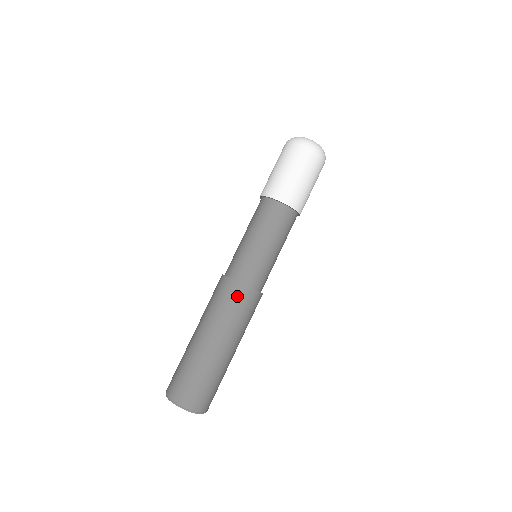
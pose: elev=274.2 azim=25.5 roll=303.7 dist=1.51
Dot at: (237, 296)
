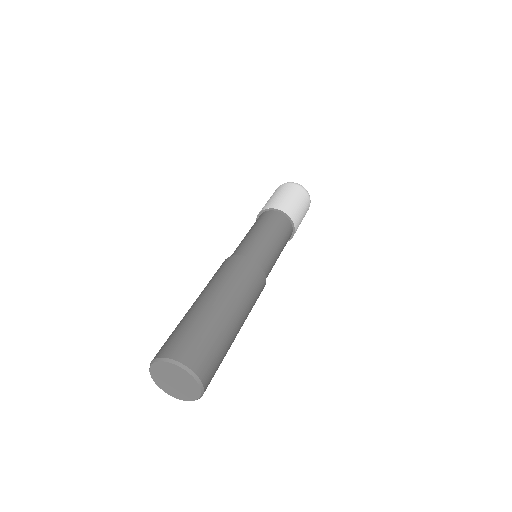
Dot at: (257, 277)
